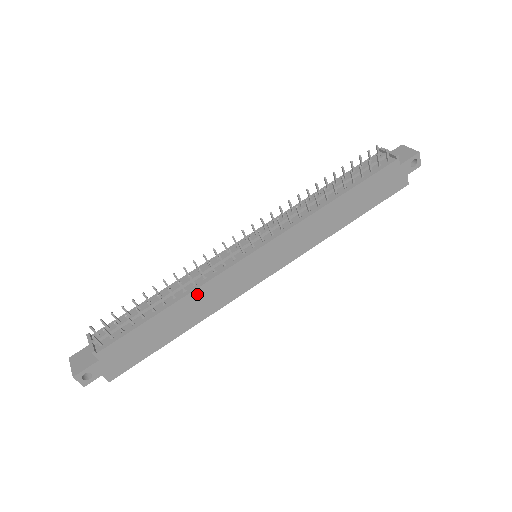
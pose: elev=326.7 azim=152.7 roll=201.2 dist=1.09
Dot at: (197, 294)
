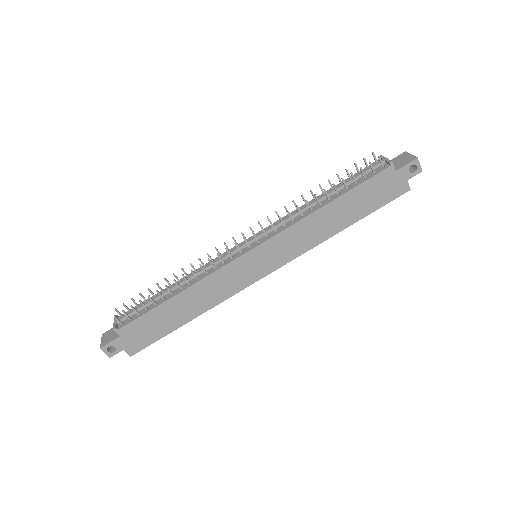
Dot at: (199, 286)
